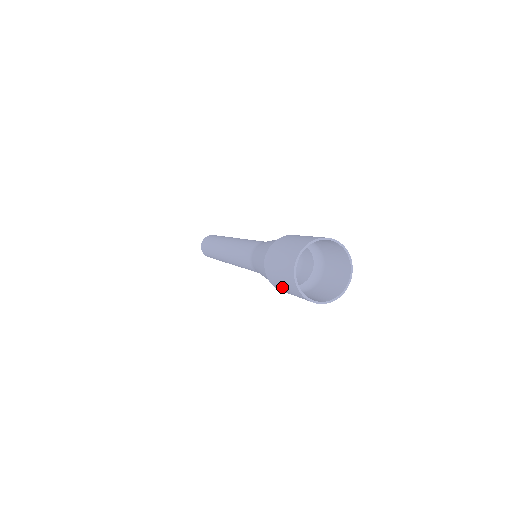
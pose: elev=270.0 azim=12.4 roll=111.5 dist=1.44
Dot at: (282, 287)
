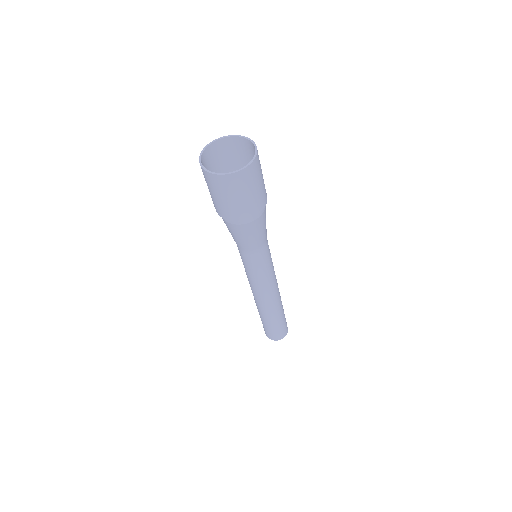
Dot at: (214, 198)
